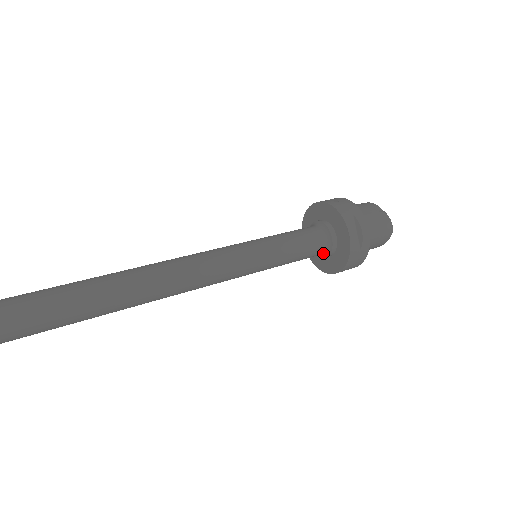
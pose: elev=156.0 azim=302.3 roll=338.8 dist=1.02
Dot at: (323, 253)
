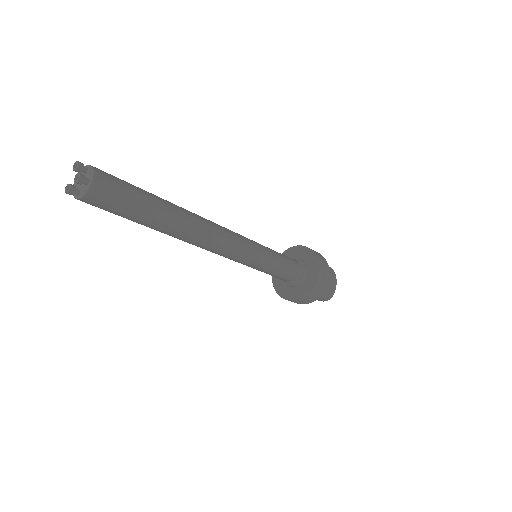
Dot at: (300, 269)
